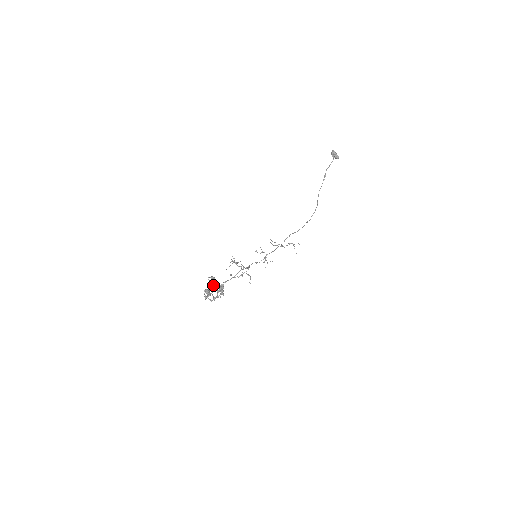
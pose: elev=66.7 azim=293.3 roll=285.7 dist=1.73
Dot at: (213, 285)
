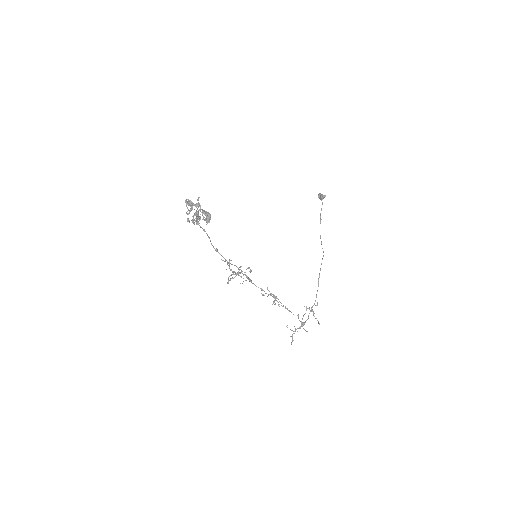
Dot at: (198, 207)
